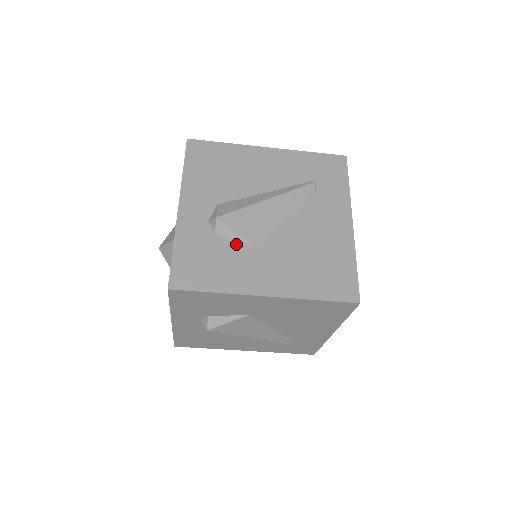
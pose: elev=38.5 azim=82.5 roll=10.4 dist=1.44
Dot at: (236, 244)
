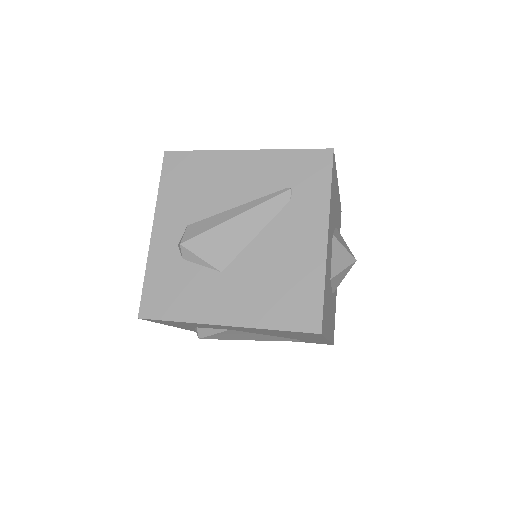
Dot at: (201, 269)
